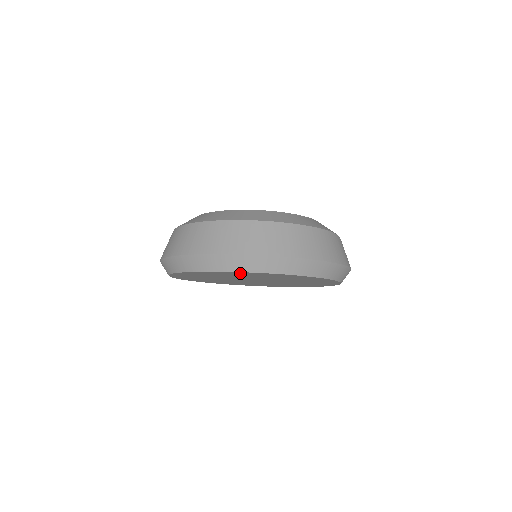
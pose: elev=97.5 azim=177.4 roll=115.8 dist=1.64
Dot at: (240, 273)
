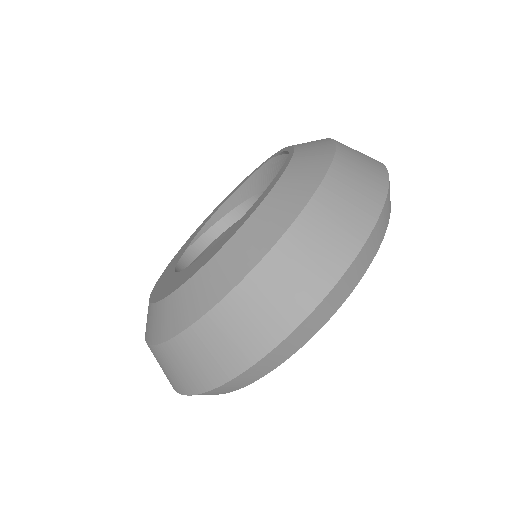
Dot at: occluded
